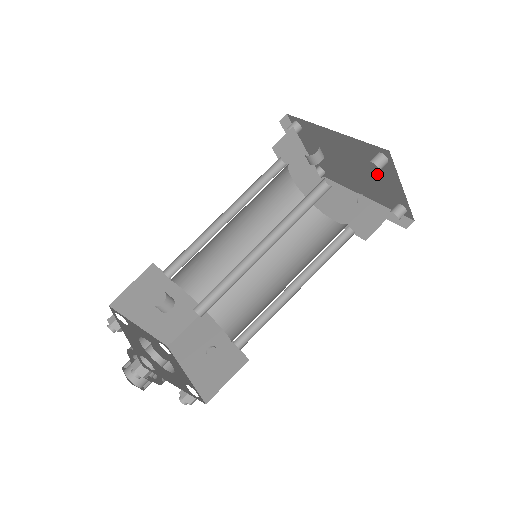
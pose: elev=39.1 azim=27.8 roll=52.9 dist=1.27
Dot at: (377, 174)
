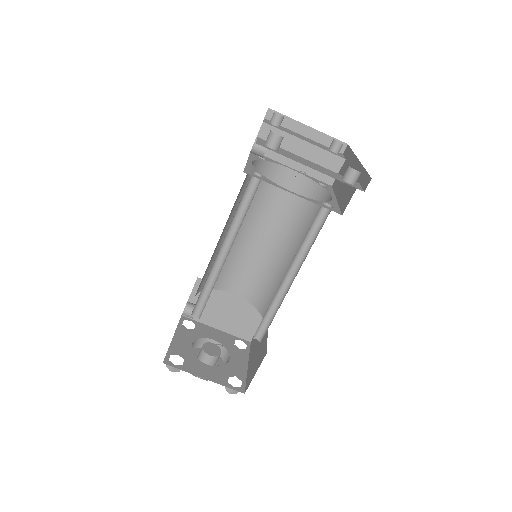
Dot at: occluded
